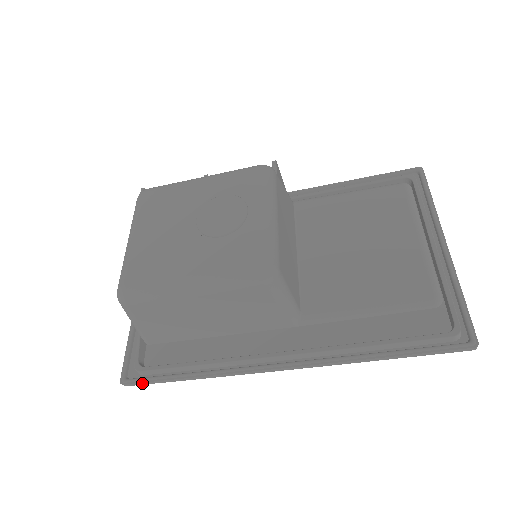
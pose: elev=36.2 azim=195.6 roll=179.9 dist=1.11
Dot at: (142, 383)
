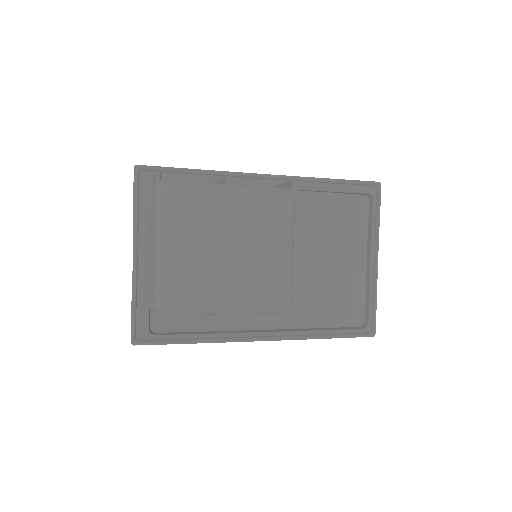
Dot at: (151, 344)
